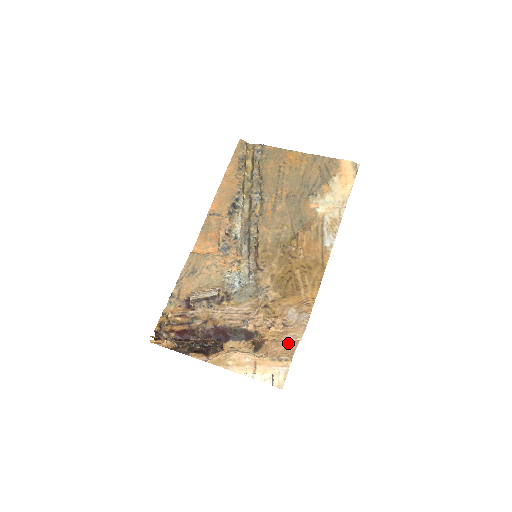
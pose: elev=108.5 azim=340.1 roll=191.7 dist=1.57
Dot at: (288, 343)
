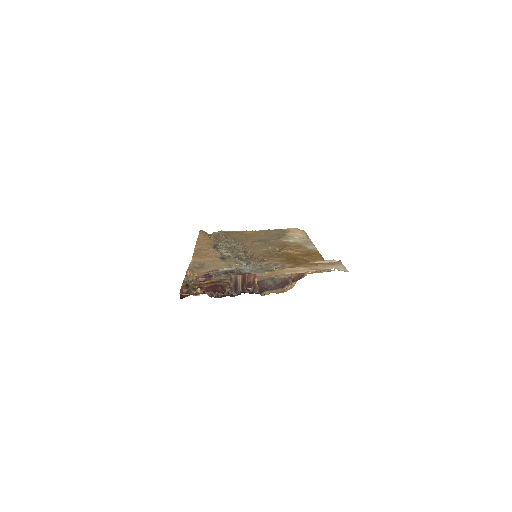
Dot at: occluded
